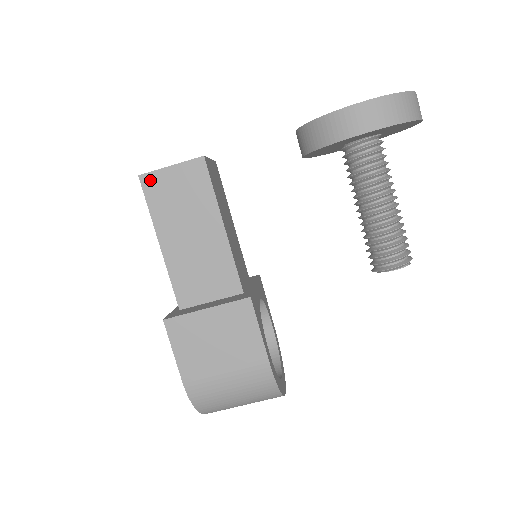
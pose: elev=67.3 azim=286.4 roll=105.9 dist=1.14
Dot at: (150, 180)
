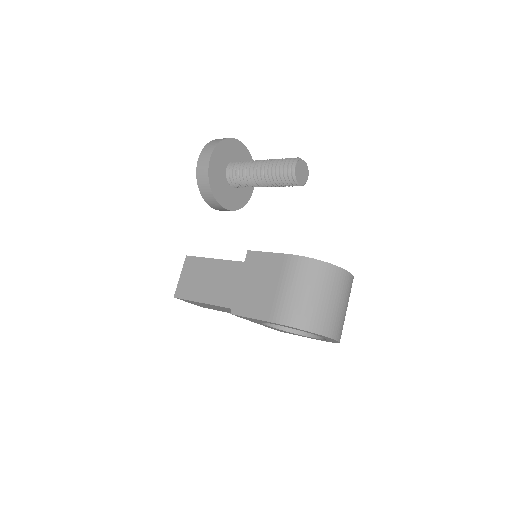
Dot at: (179, 292)
